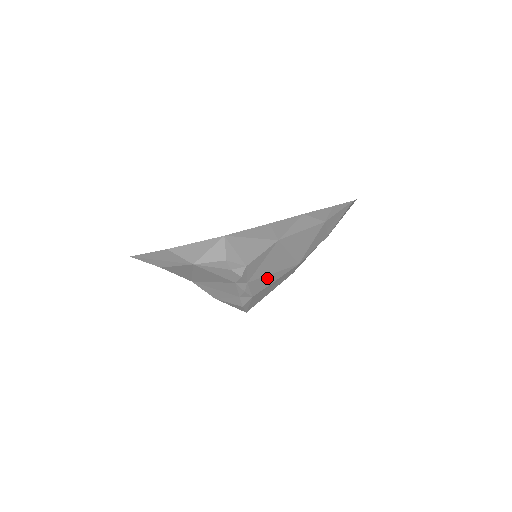
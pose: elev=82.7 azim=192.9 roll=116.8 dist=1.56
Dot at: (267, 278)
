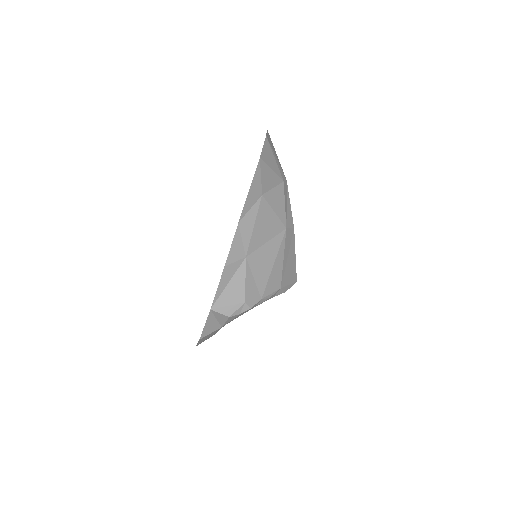
Dot at: (273, 272)
